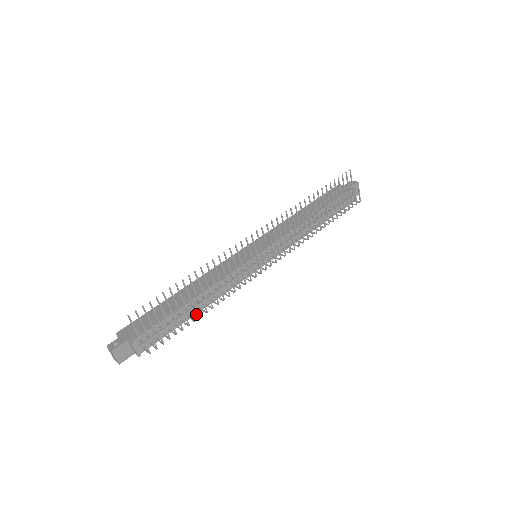
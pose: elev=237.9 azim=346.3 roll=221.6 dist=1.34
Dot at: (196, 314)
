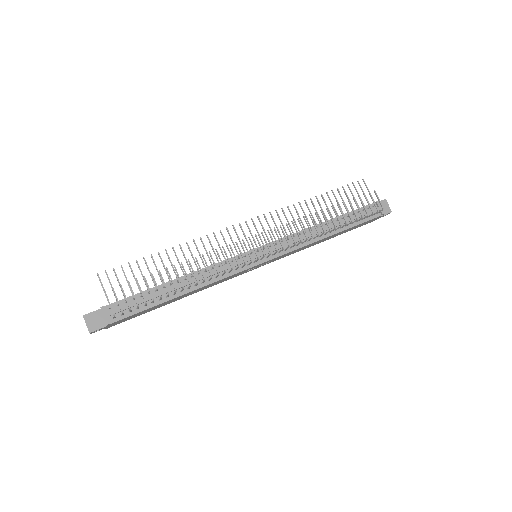
Dot at: (174, 292)
